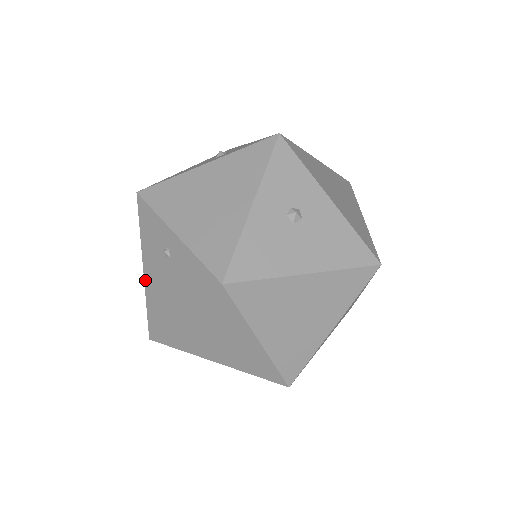
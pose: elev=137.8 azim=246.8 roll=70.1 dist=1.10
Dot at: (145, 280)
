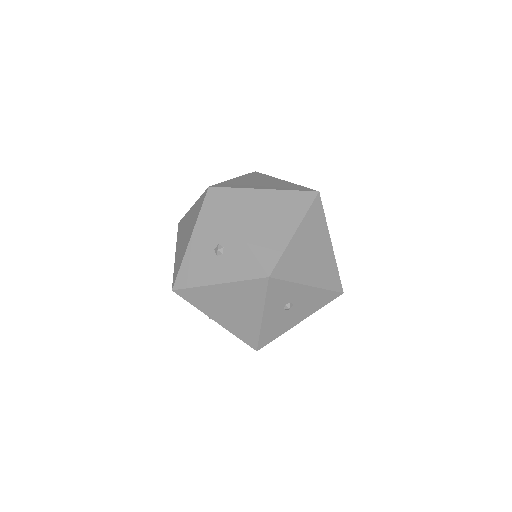
Dot at: occluded
